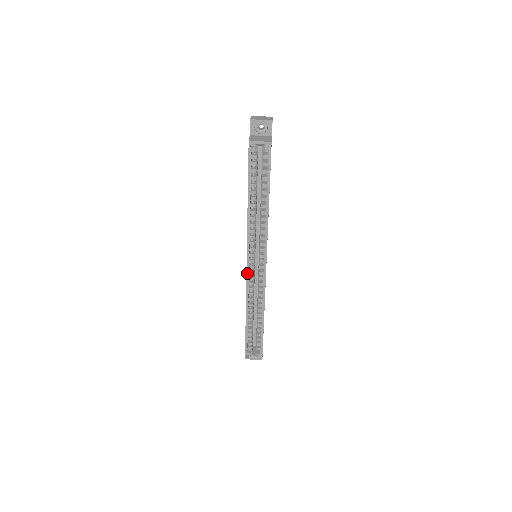
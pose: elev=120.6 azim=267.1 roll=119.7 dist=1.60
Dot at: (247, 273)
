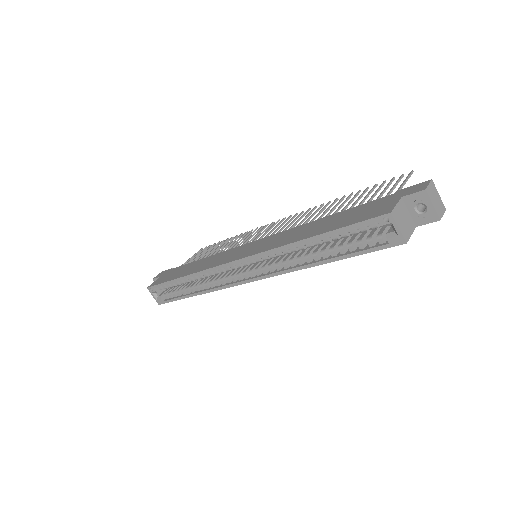
Dot at: (228, 263)
